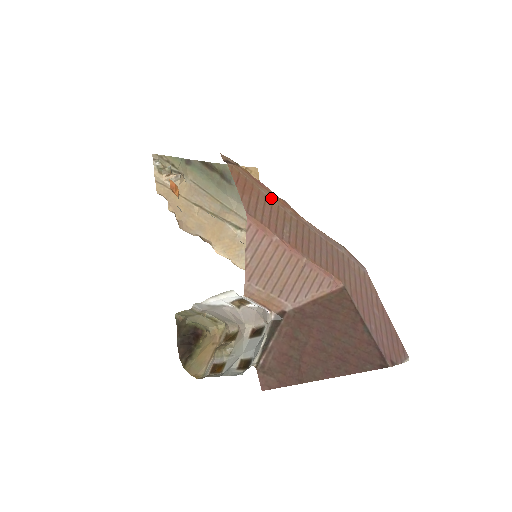
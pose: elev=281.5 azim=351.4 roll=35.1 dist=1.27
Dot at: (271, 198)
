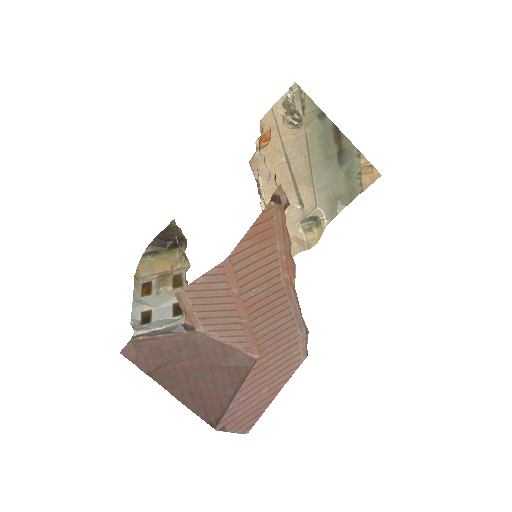
Dot at: (280, 256)
